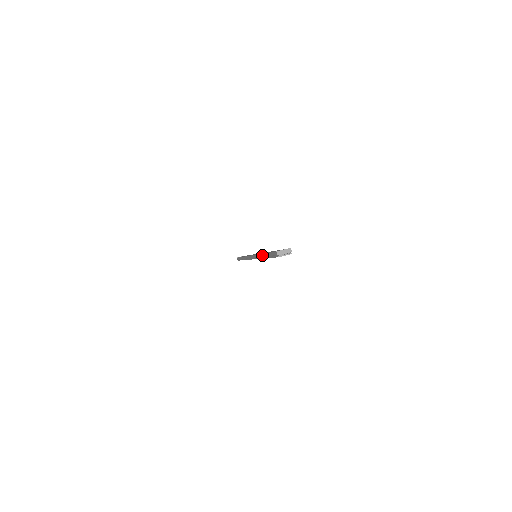
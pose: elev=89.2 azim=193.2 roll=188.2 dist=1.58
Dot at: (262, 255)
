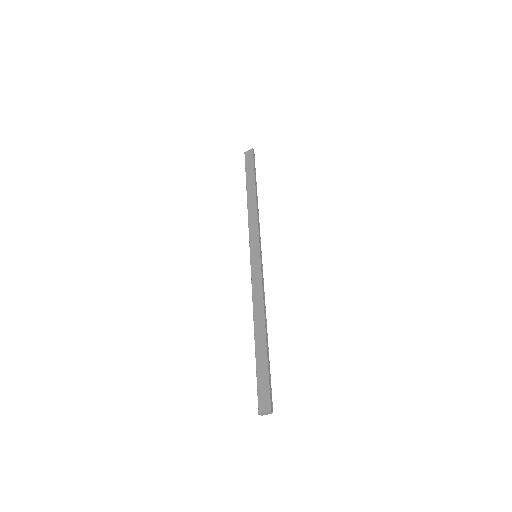
Dot at: (254, 334)
